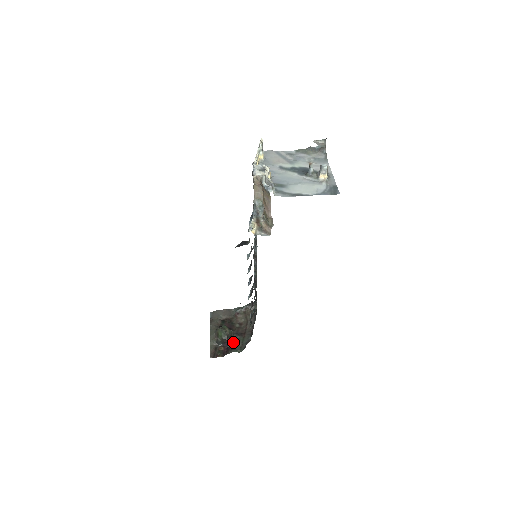
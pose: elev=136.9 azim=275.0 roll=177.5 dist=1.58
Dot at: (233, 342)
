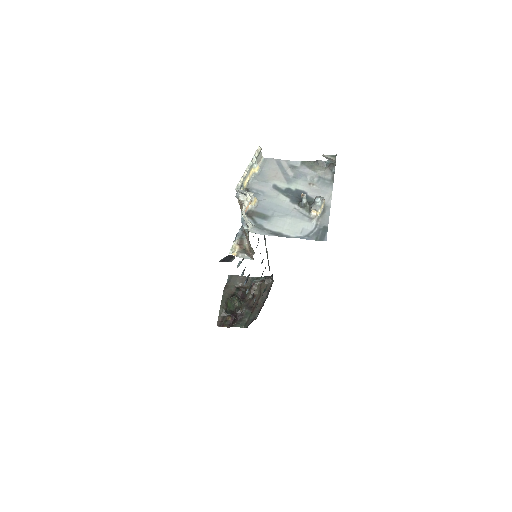
Dot at: (241, 315)
